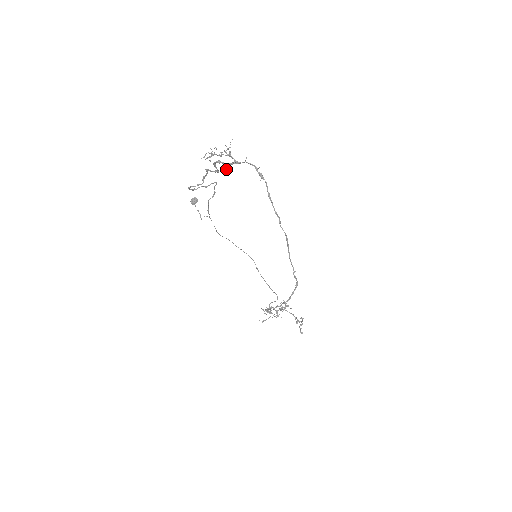
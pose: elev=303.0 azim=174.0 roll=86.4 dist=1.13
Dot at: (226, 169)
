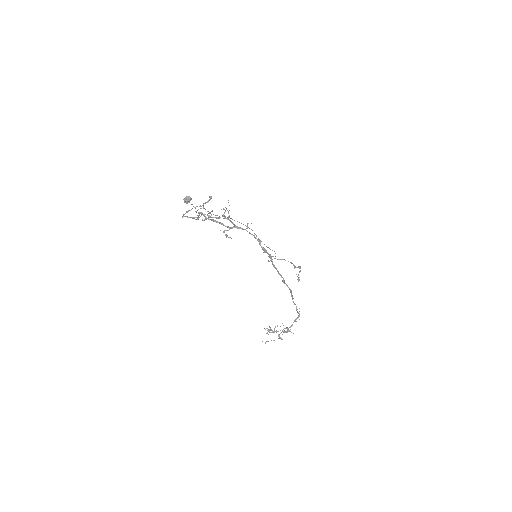
Dot at: (225, 234)
